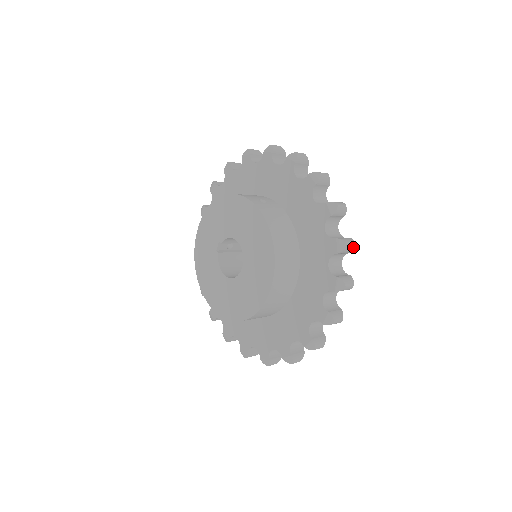
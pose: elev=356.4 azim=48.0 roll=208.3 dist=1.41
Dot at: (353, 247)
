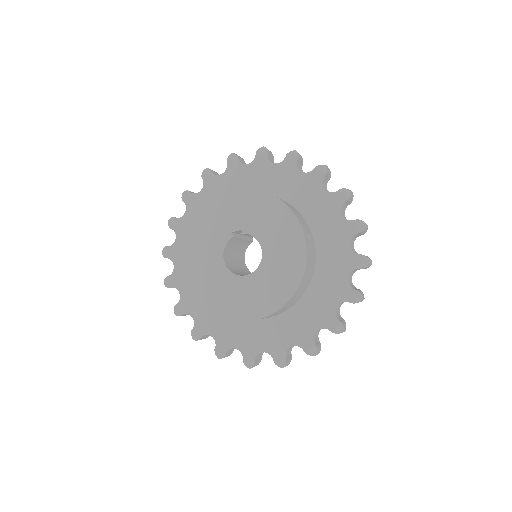
Dot at: occluded
